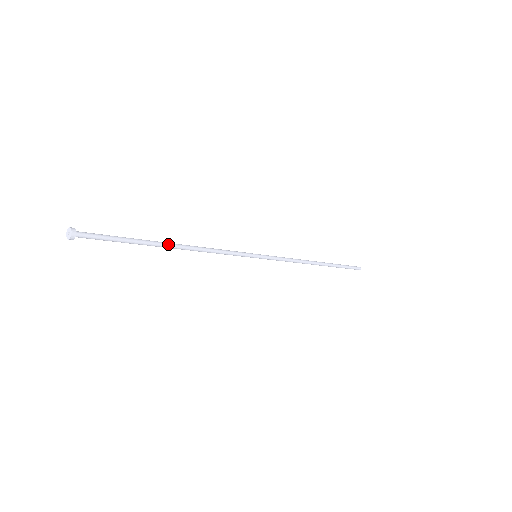
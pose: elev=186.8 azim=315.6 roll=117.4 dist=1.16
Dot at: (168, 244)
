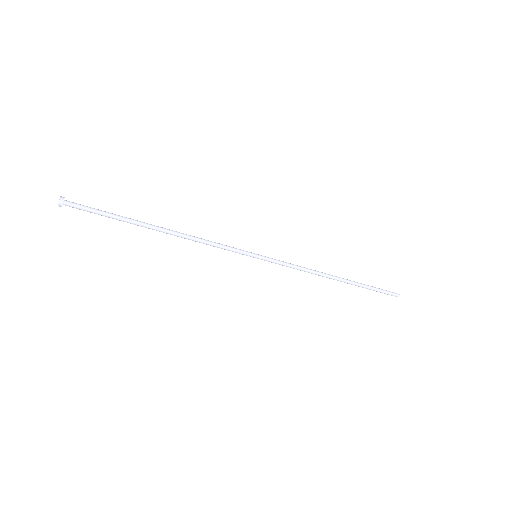
Dot at: occluded
